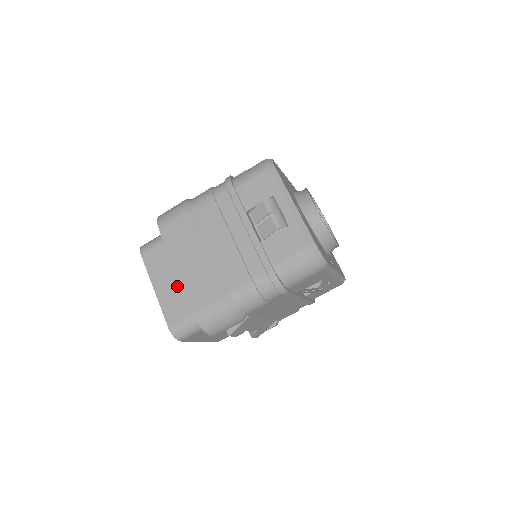
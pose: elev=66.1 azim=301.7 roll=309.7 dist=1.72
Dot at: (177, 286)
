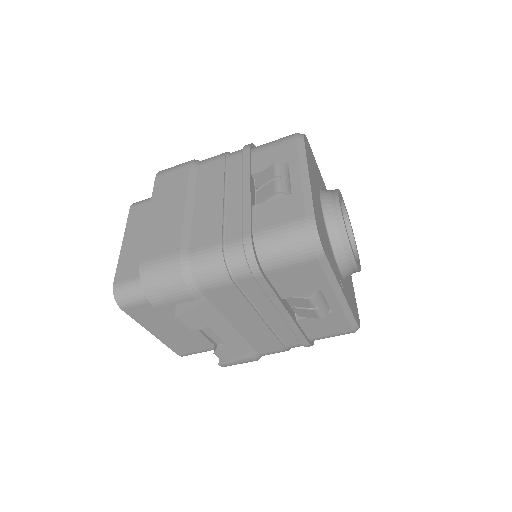
Dot at: occluded
